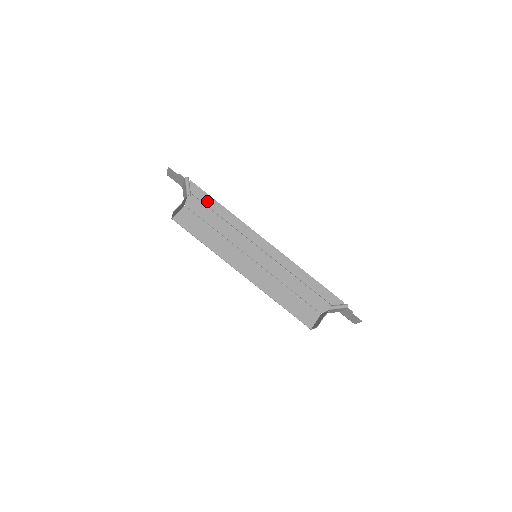
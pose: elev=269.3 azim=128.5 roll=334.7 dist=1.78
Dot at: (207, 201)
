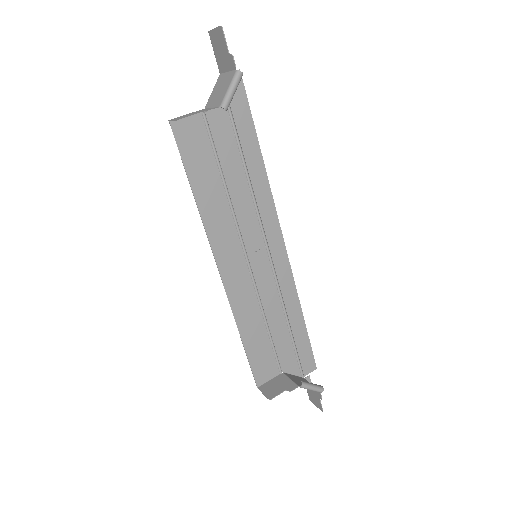
Dot at: (243, 124)
